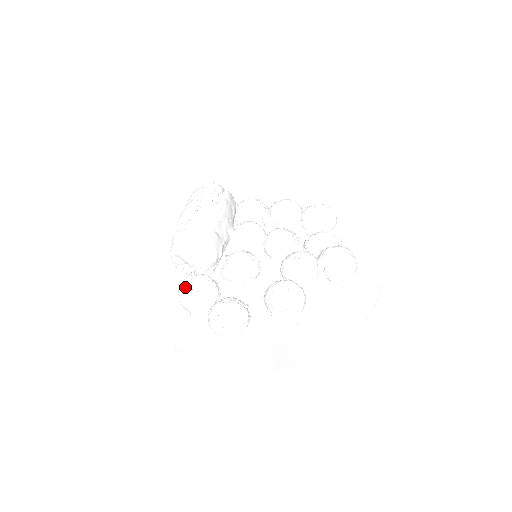
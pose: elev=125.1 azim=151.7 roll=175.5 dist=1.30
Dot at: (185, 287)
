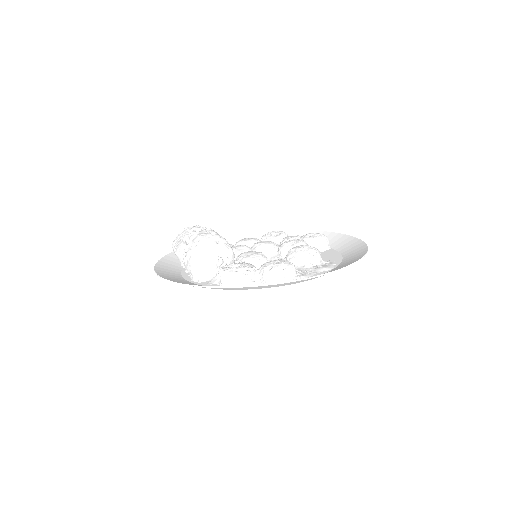
Dot at: (227, 268)
